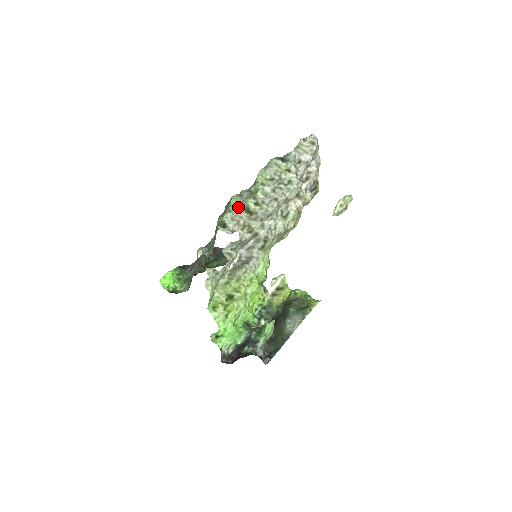
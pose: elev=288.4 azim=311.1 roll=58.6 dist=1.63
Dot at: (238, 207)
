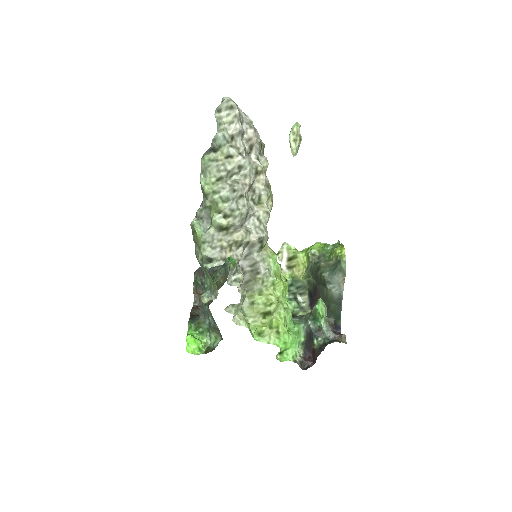
Dot at: (209, 233)
